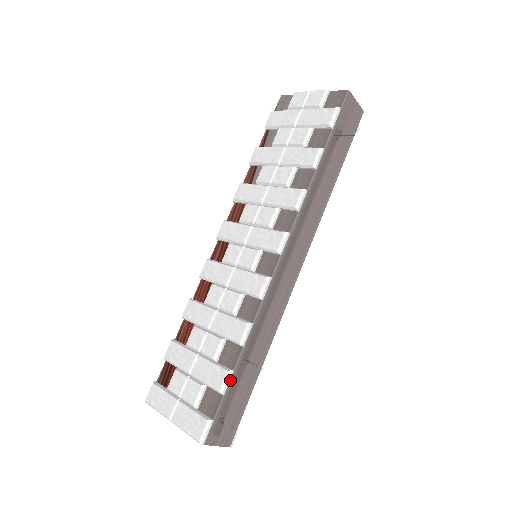
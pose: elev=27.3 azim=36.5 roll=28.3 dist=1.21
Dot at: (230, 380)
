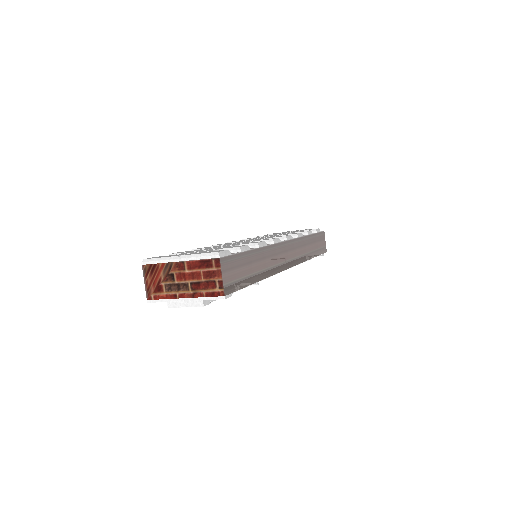
Dot at: (247, 251)
